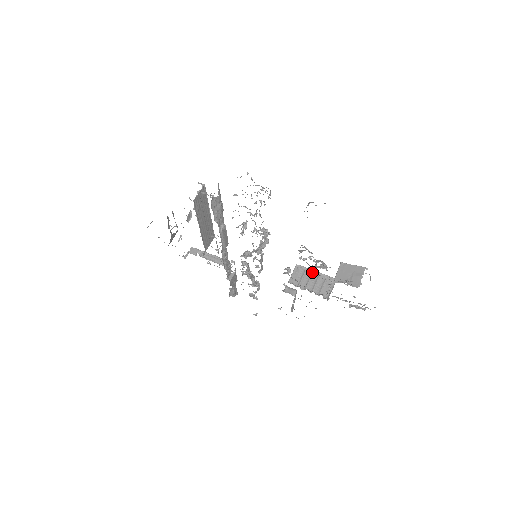
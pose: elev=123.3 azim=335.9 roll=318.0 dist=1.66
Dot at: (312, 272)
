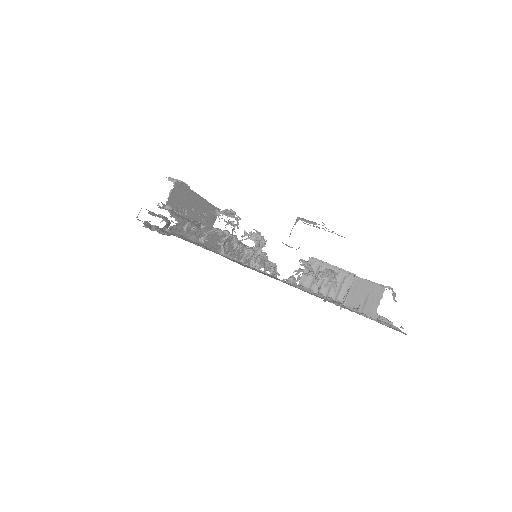
Dot at: (329, 268)
